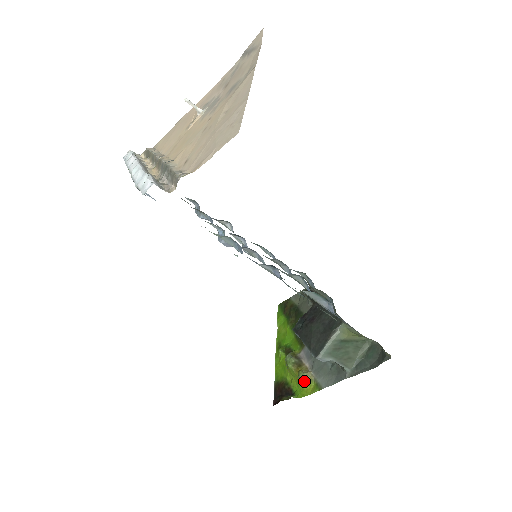
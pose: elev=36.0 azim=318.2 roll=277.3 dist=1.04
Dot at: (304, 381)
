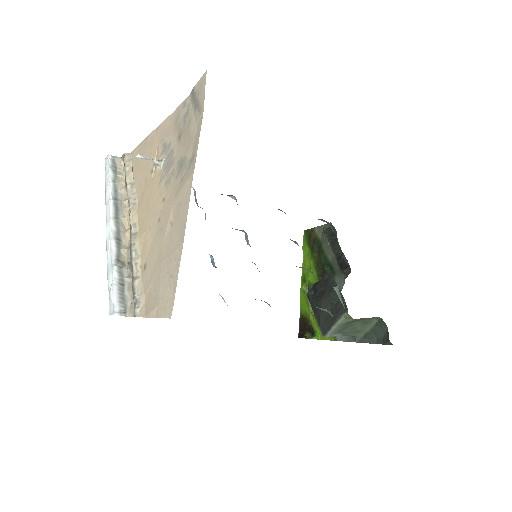
Dot at: occluded
